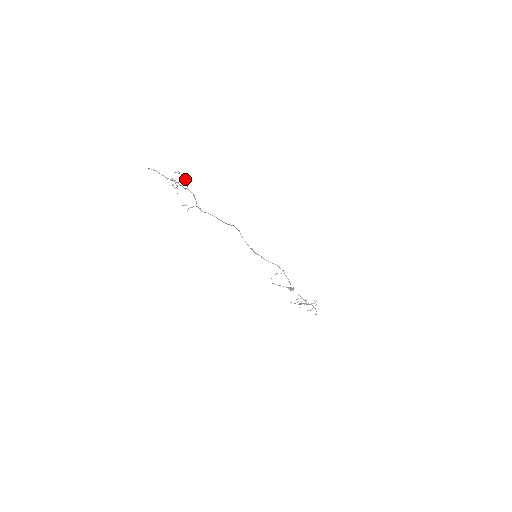
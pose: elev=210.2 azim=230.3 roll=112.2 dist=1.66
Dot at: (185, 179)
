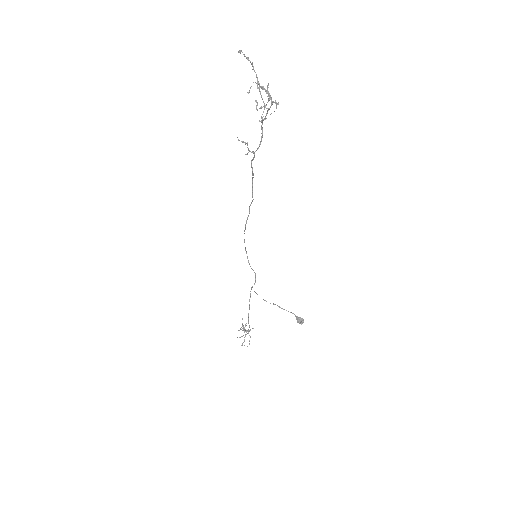
Dot at: (267, 102)
